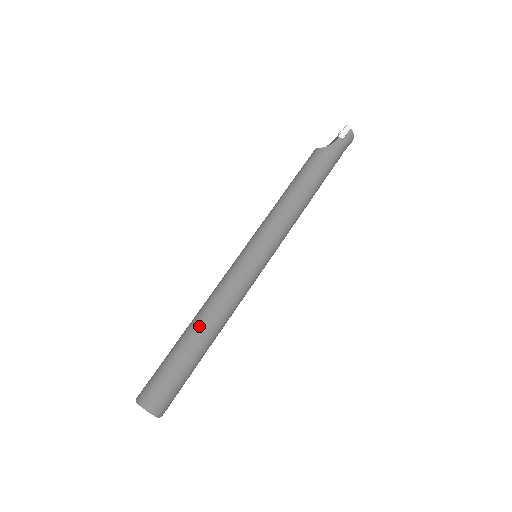
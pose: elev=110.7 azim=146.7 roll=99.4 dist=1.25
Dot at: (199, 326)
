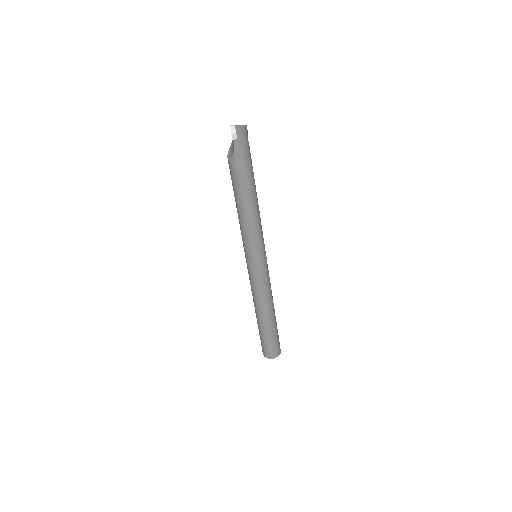
Dot at: (260, 315)
